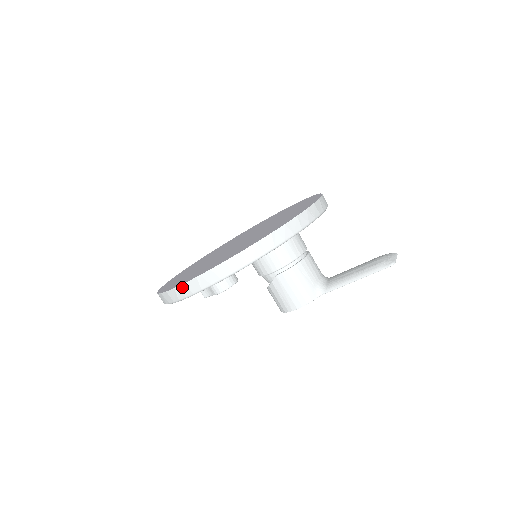
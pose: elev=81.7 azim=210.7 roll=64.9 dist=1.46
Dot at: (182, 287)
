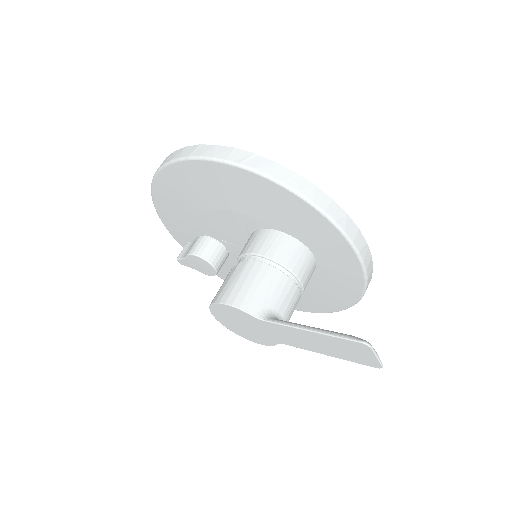
Dot at: (180, 150)
